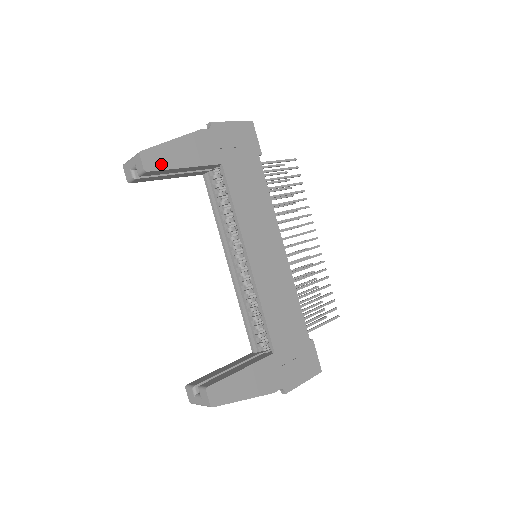
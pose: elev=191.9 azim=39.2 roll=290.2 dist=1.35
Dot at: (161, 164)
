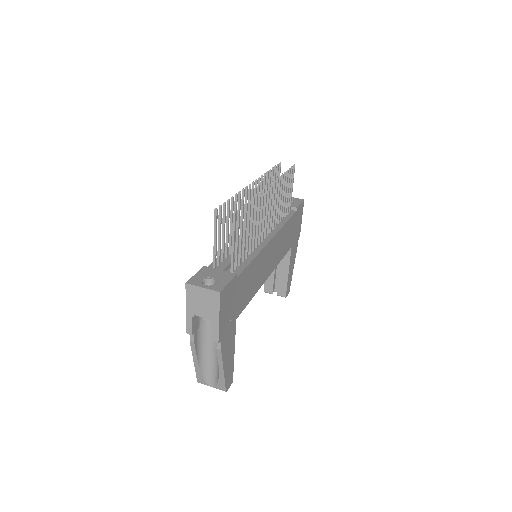
Dot at: (231, 373)
